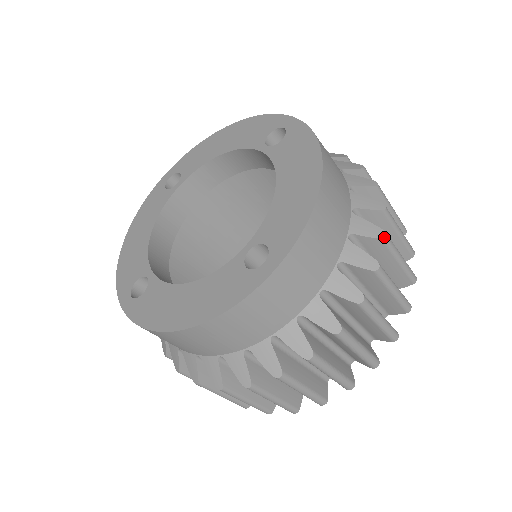
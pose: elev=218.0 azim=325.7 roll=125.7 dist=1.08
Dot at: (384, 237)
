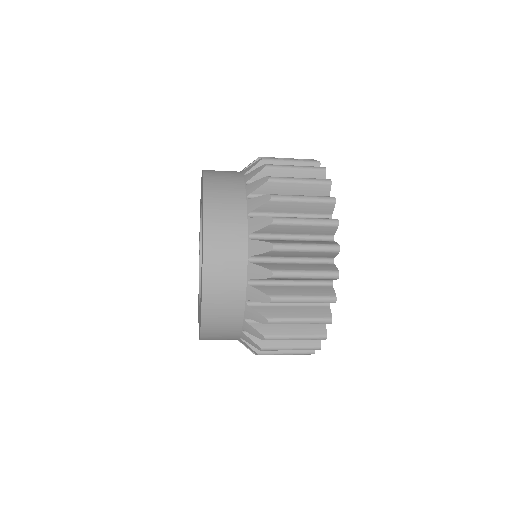
Dot at: (260, 350)
